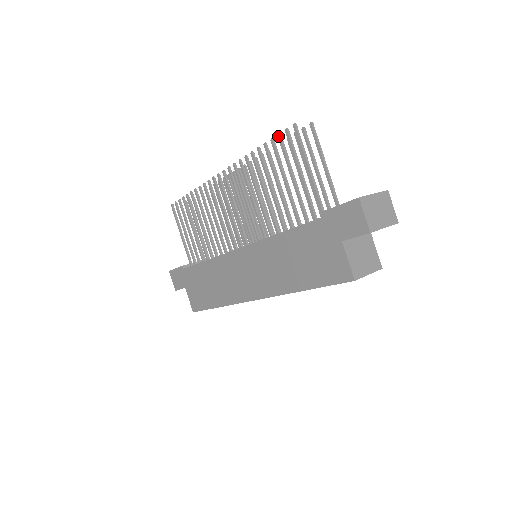
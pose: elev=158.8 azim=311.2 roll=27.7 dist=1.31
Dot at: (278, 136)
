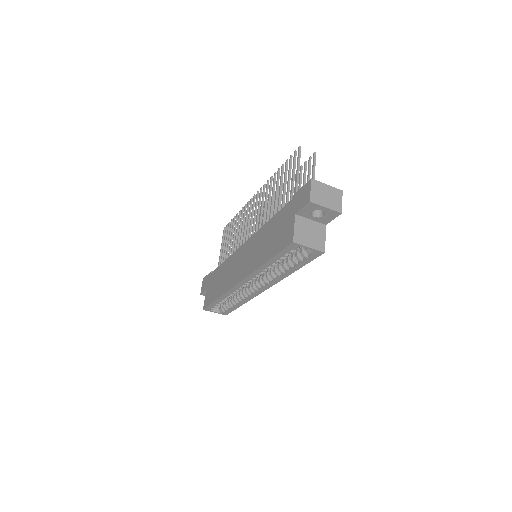
Dot at: (290, 156)
